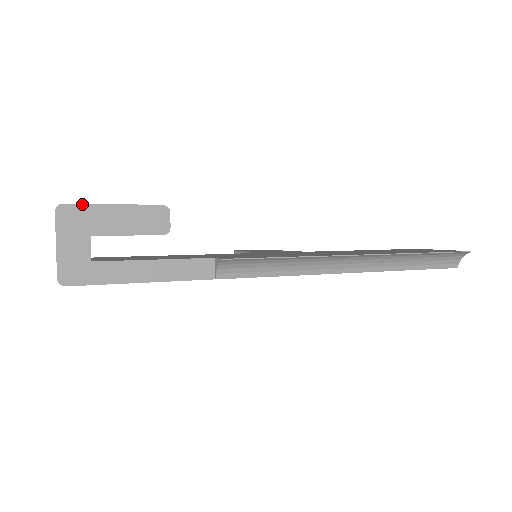
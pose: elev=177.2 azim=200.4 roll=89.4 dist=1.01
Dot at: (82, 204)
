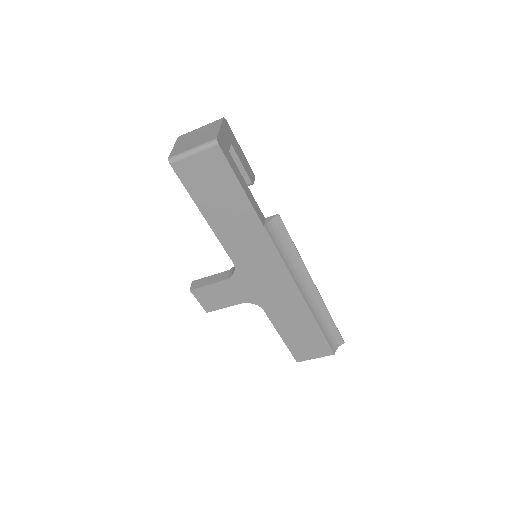
Dot at: (231, 130)
